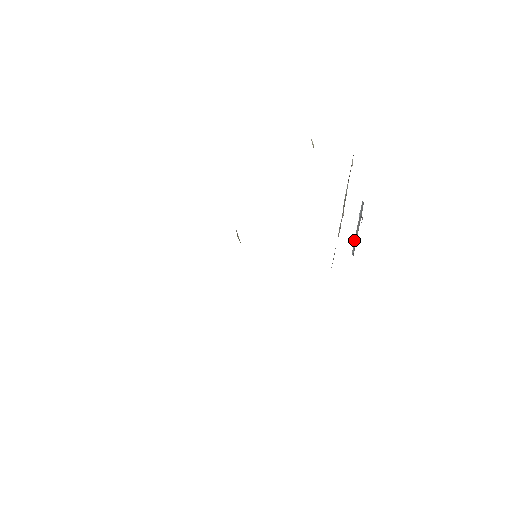
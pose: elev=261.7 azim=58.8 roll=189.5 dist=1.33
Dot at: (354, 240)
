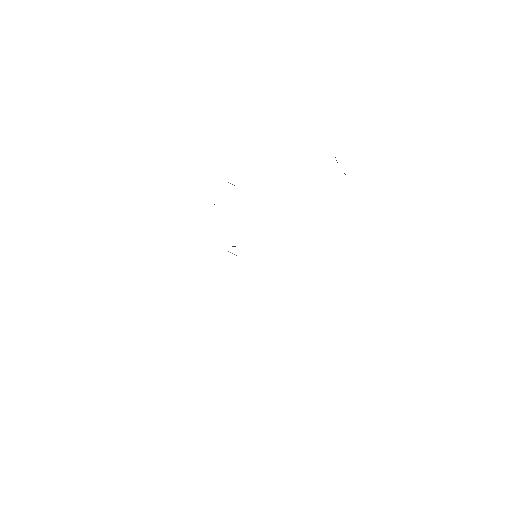
Dot at: occluded
